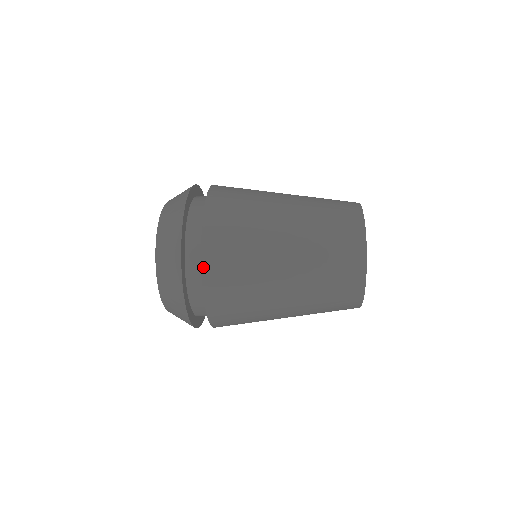
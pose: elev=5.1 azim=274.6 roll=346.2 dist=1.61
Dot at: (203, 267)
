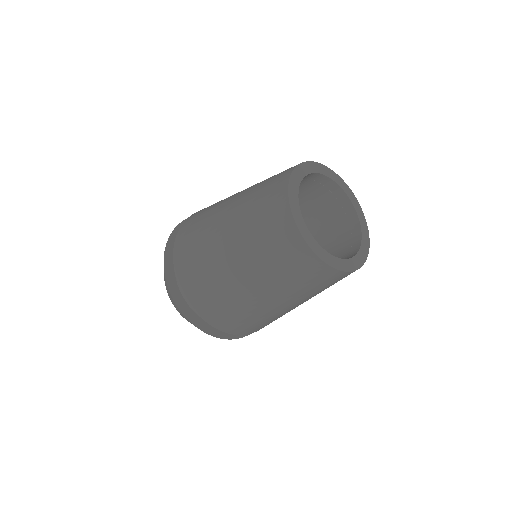
Dot at: (203, 319)
